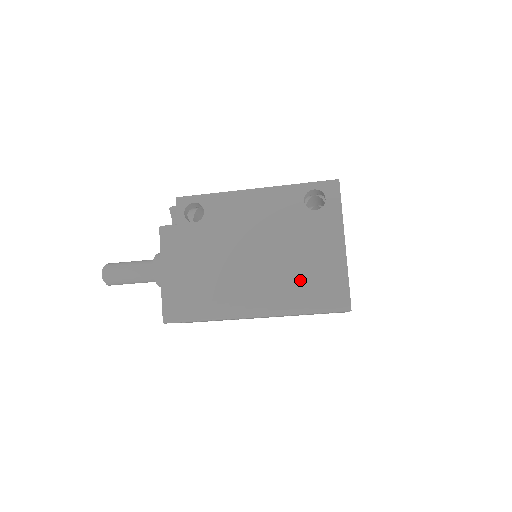
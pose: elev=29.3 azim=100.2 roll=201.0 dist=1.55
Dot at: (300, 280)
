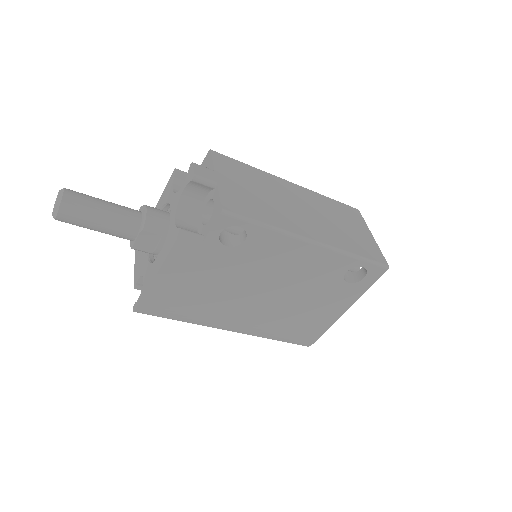
Dot at: (289, 323)
